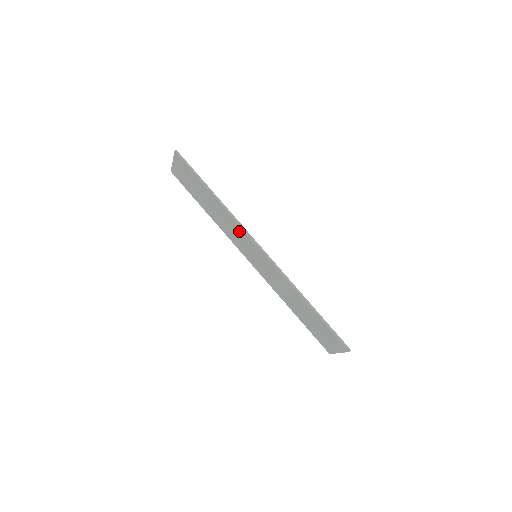
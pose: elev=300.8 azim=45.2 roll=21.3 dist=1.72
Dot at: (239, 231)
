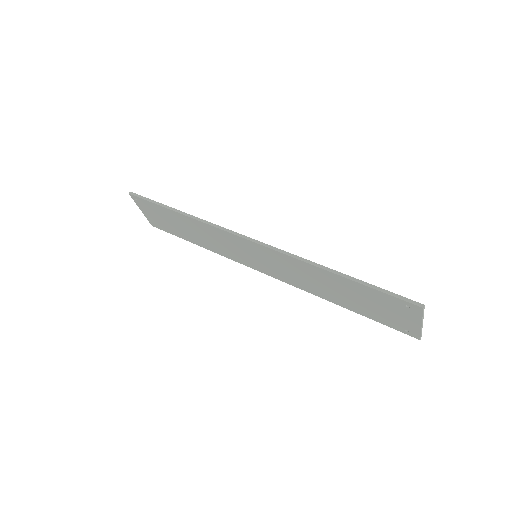
Dot at: (220, 235)
